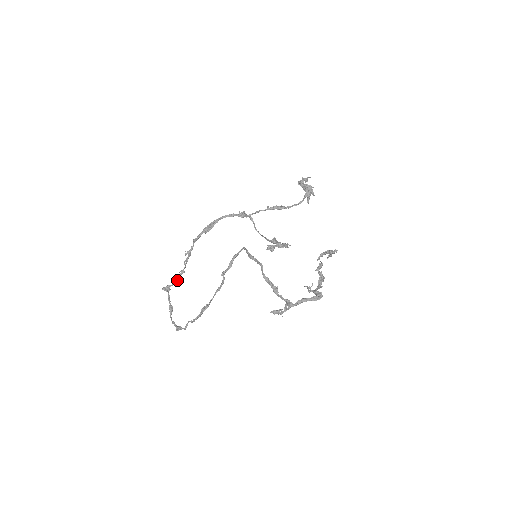
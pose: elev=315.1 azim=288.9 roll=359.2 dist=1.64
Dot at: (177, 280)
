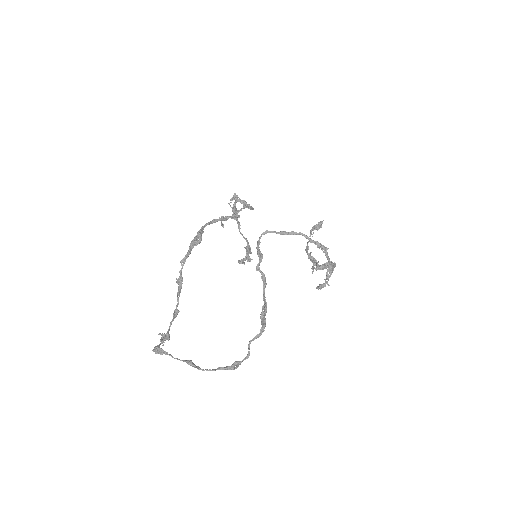
Dot at: (169, 330)
